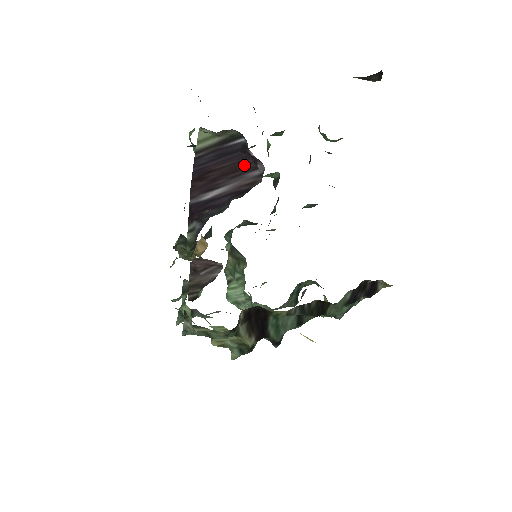
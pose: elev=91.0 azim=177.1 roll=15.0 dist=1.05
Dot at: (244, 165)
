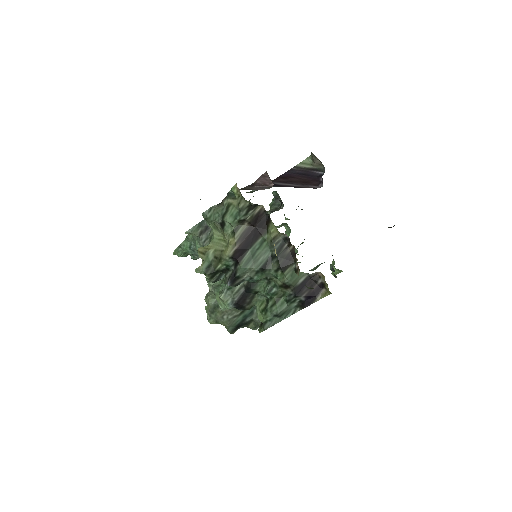
Dot at: (313, 182)
